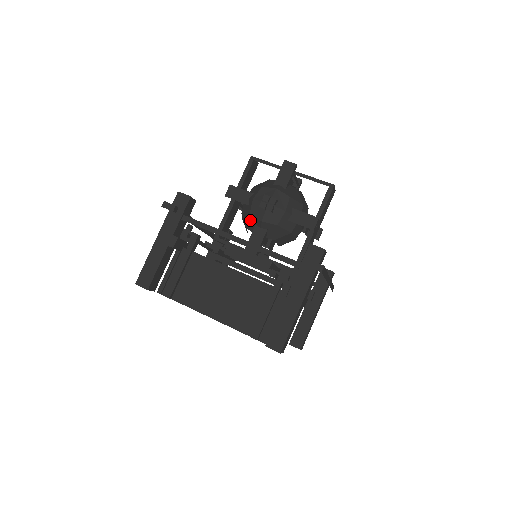
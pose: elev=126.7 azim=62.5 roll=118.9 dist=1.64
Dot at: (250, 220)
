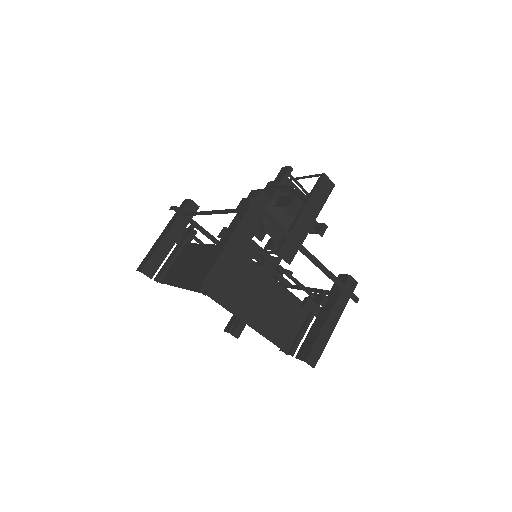
Dot at: occluded
